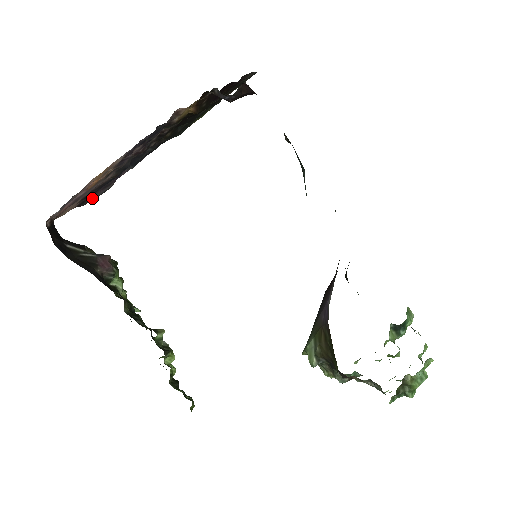
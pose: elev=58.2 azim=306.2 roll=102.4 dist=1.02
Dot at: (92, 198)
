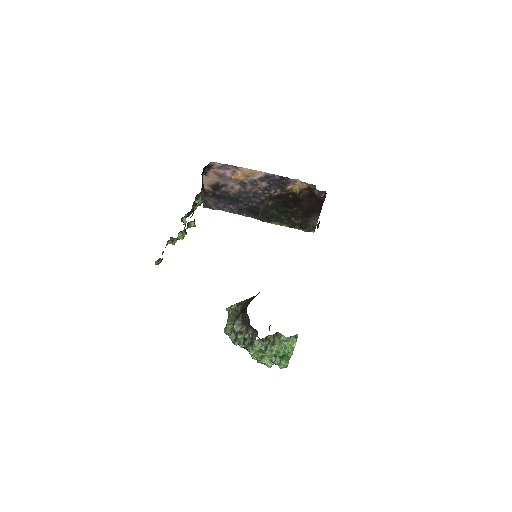
Dot at: (207, 199)
